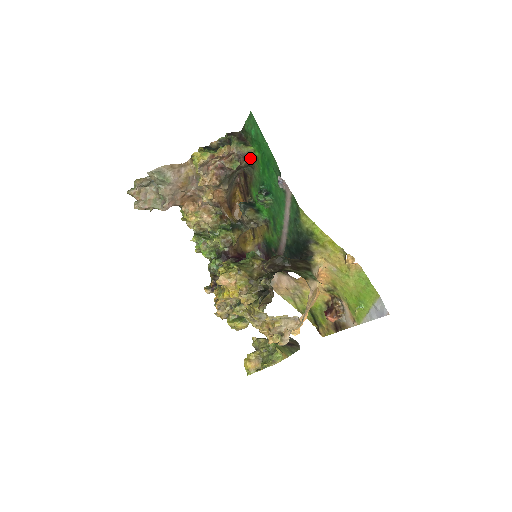
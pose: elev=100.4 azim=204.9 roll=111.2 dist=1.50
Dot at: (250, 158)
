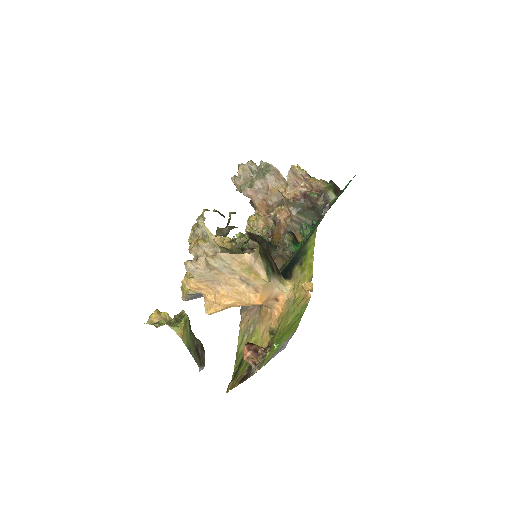
Dot at: occluded
